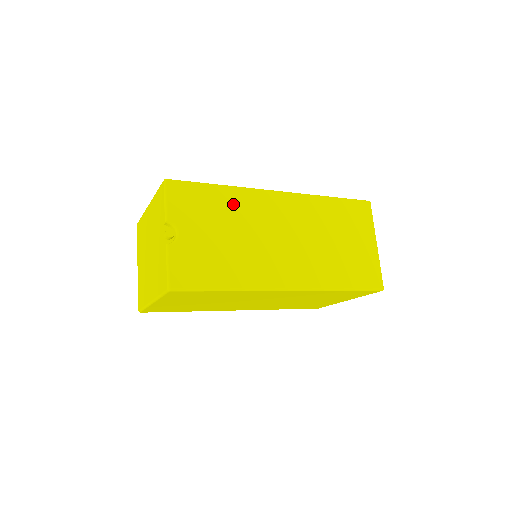
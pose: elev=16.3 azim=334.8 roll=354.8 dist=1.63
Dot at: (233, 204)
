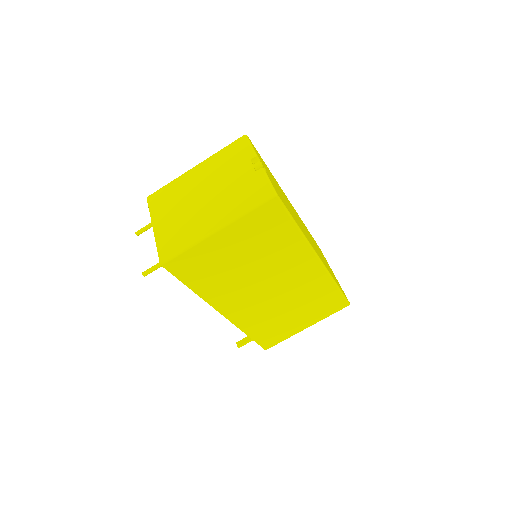
Dot at: occluded
